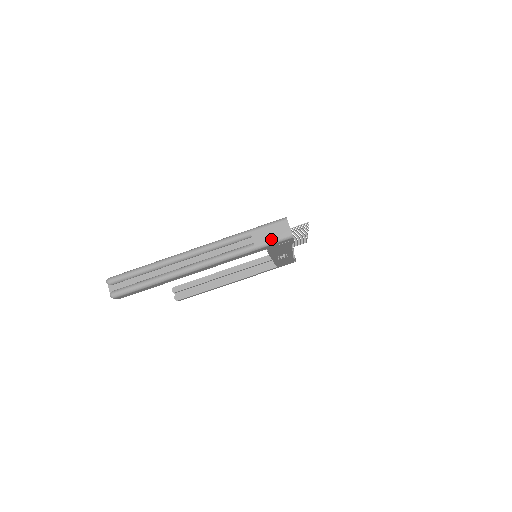
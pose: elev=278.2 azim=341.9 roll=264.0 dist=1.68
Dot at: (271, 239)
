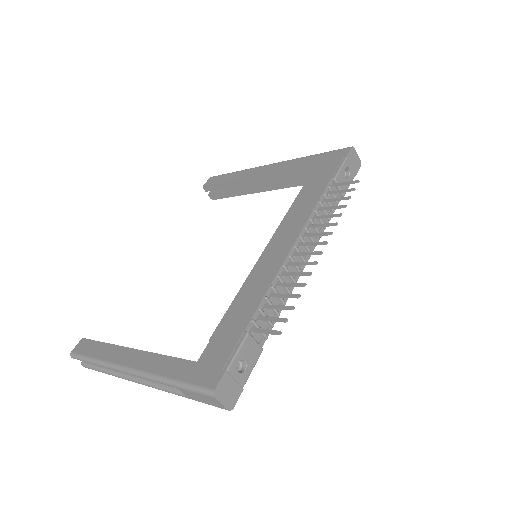
Dot at: (204, 402)
